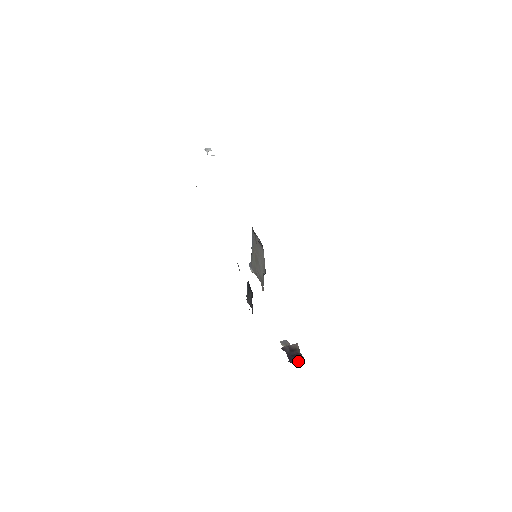
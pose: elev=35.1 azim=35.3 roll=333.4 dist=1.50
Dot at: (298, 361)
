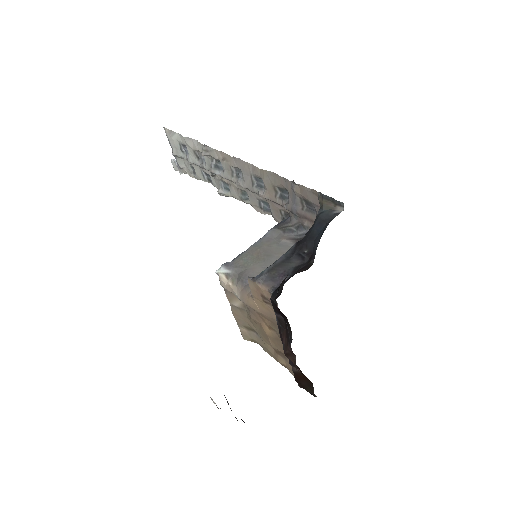
Dot at: occluded
